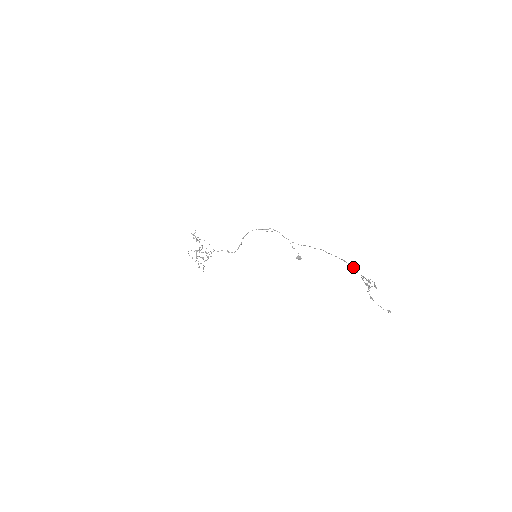
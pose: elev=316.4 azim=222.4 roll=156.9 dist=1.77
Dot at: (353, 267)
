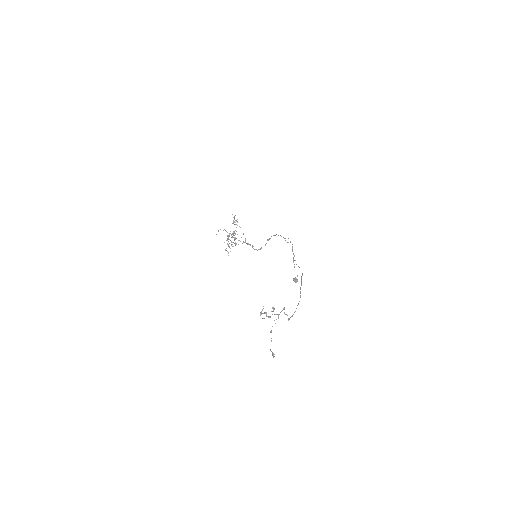
Dot at: (299, 301)
